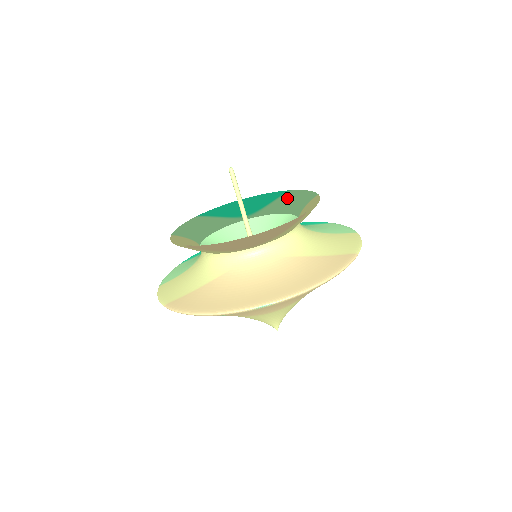
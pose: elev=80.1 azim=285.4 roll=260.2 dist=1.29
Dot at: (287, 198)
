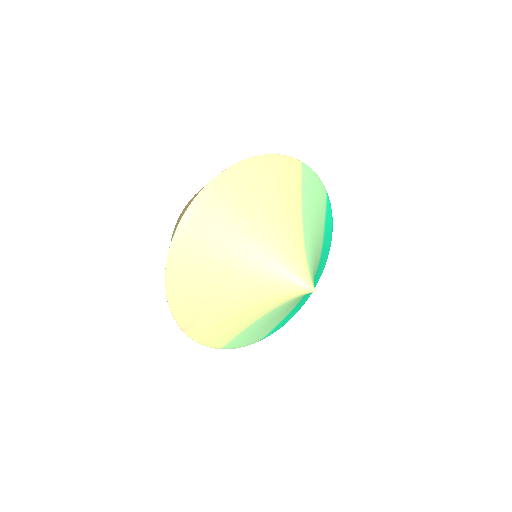
Dot at: occluded
